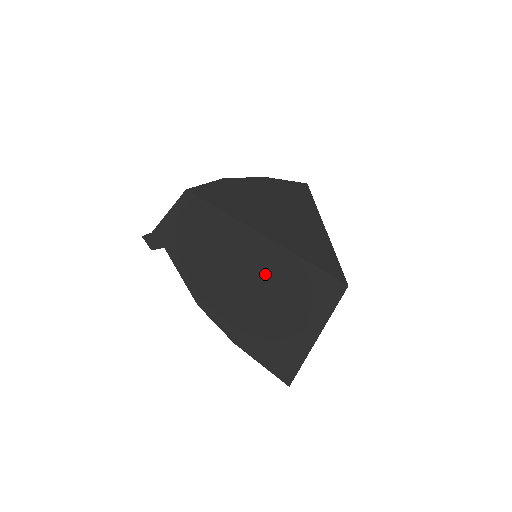
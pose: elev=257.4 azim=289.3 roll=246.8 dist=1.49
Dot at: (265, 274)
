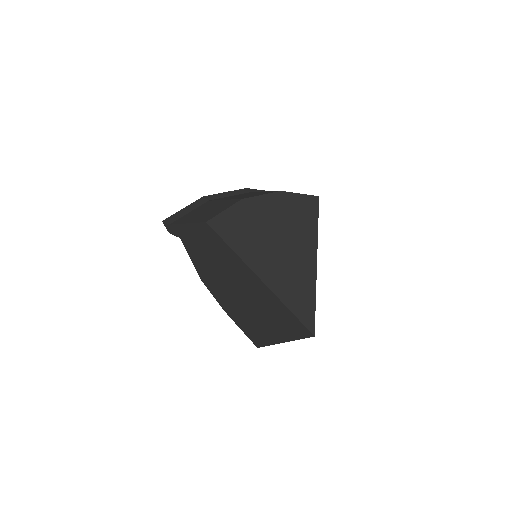
Dot at: (257, 297)
